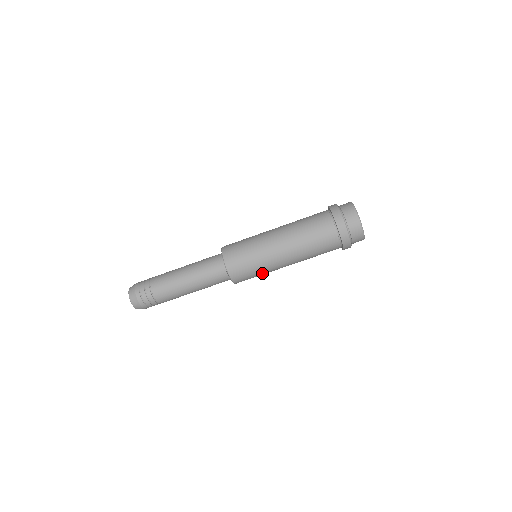
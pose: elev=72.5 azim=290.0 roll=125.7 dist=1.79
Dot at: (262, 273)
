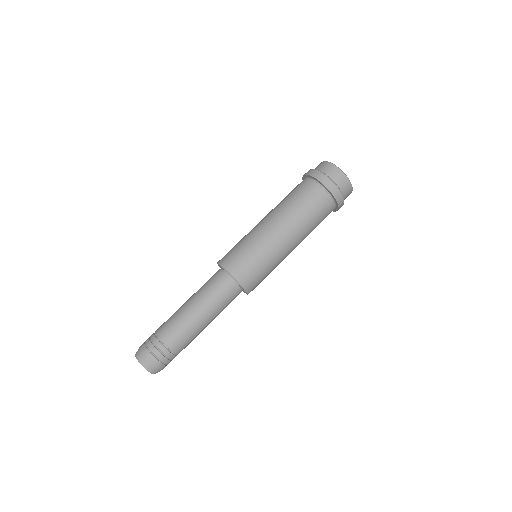
Dot at: (272, 270)
